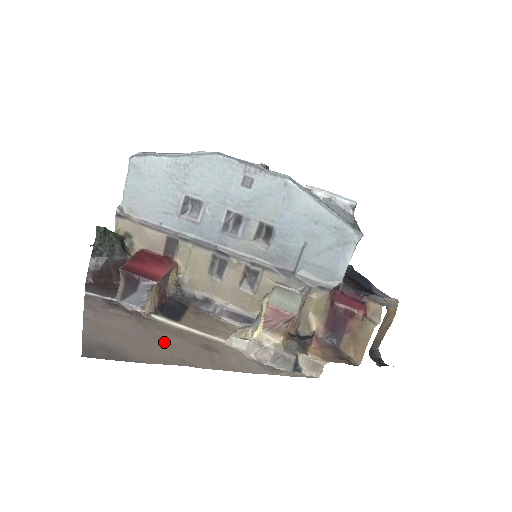
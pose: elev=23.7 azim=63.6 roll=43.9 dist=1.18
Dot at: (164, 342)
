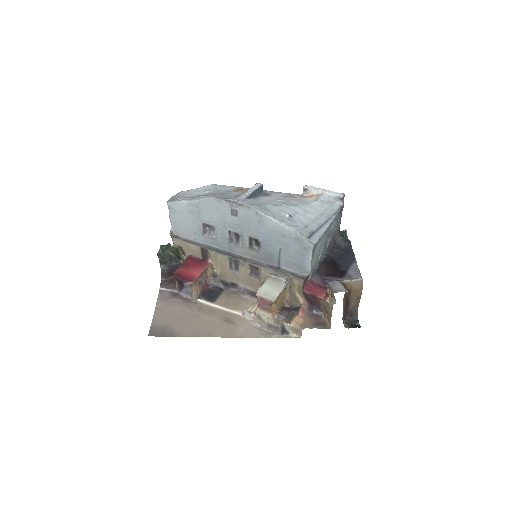
Dot at: (199, 320)
